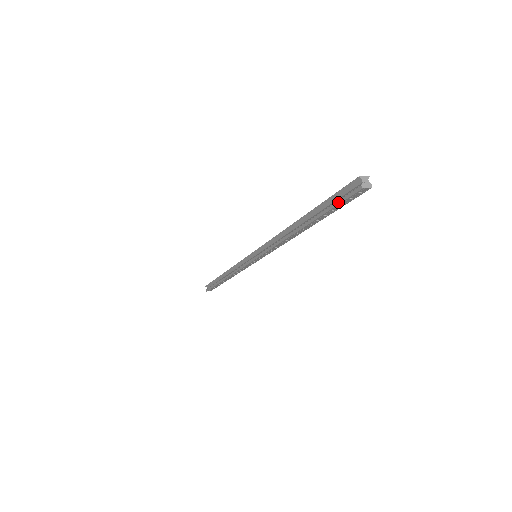
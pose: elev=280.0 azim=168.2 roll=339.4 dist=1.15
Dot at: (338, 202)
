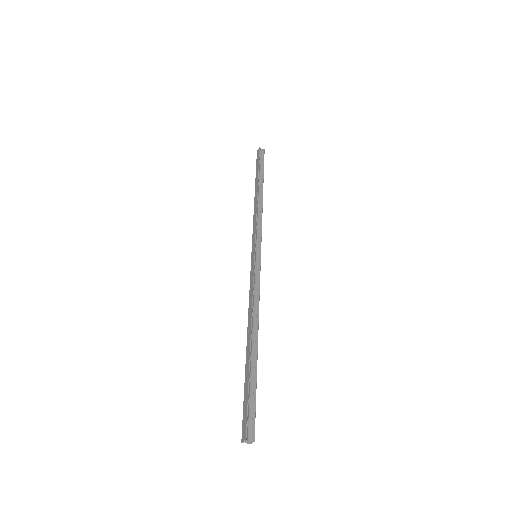
Dot at: (250, 410)
